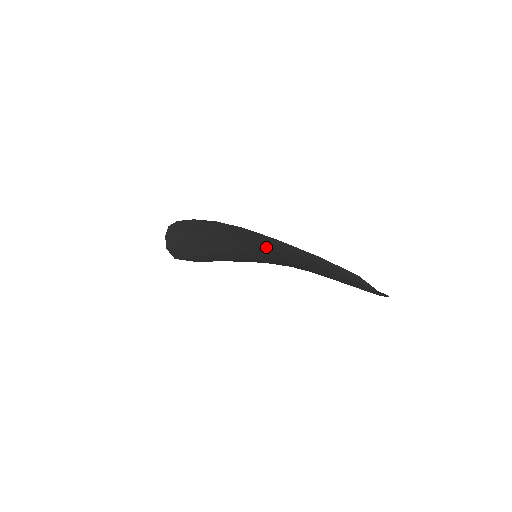
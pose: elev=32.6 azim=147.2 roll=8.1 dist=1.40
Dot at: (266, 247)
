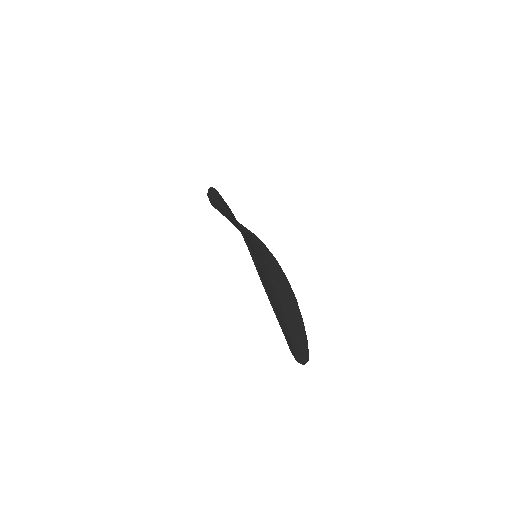
Dot at: occluded
